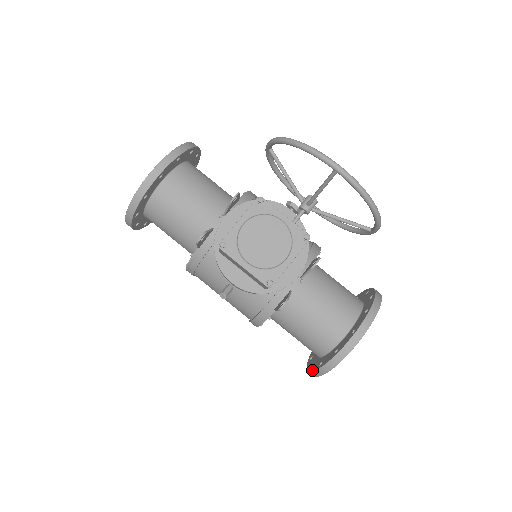
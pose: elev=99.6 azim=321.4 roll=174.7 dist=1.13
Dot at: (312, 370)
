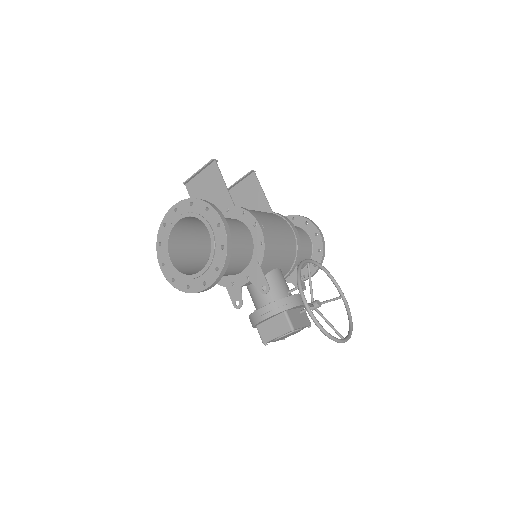
Dot at: occluded
